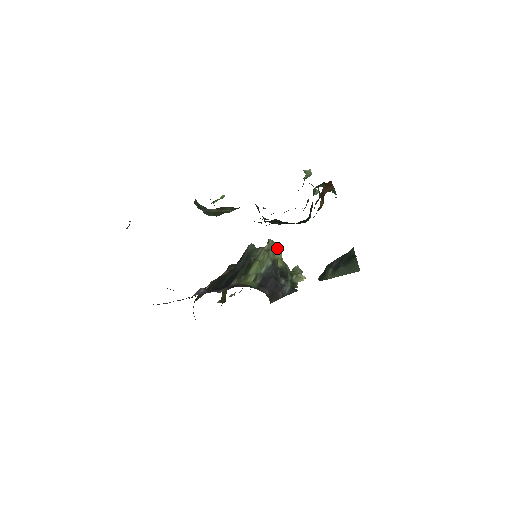
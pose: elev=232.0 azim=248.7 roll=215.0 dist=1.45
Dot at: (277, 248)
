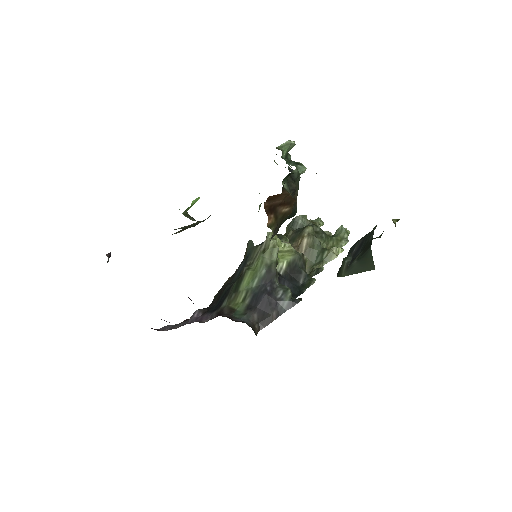
Dot at: (275, 245)
